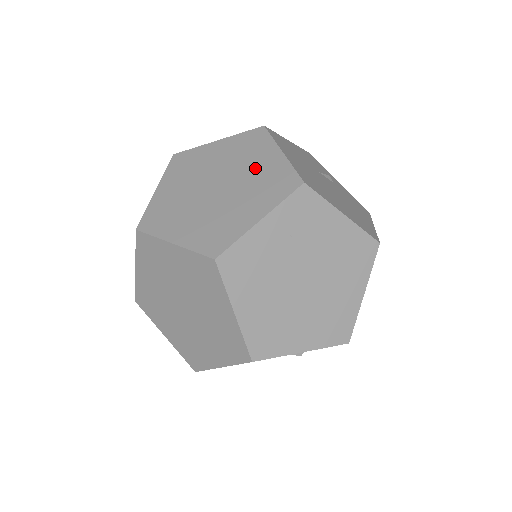
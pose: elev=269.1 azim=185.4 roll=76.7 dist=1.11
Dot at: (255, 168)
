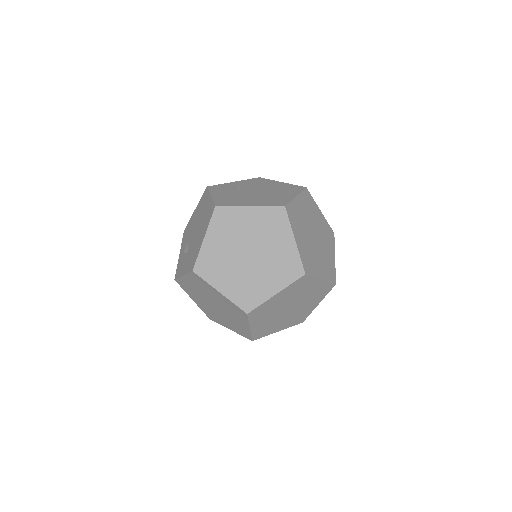
Dot at: (251, 227)
